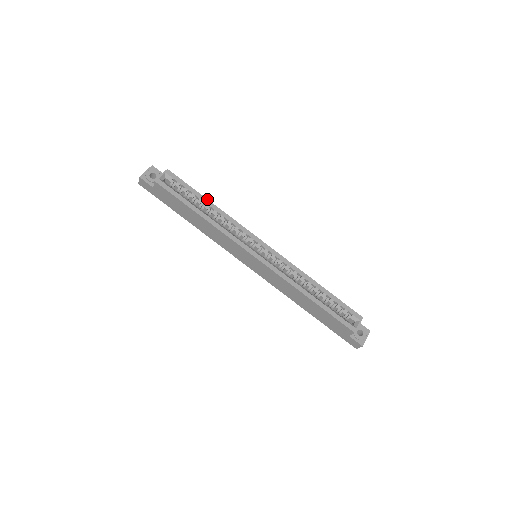
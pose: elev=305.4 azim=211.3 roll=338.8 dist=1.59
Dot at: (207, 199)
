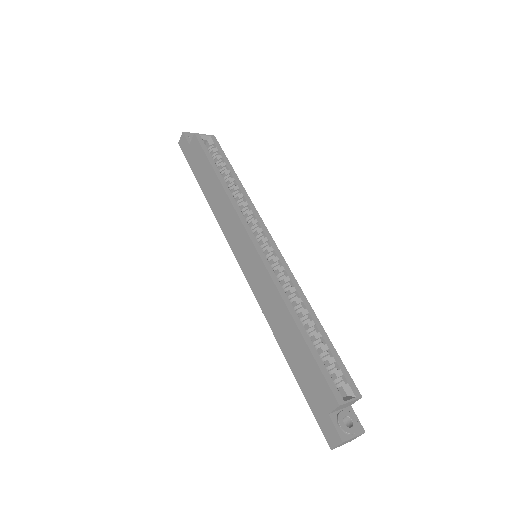
Dot at: occluded
